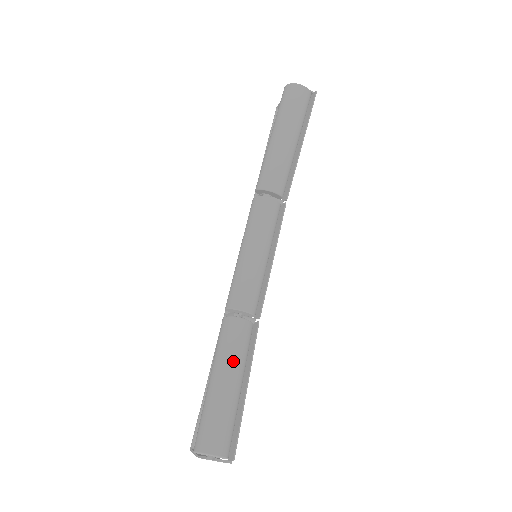
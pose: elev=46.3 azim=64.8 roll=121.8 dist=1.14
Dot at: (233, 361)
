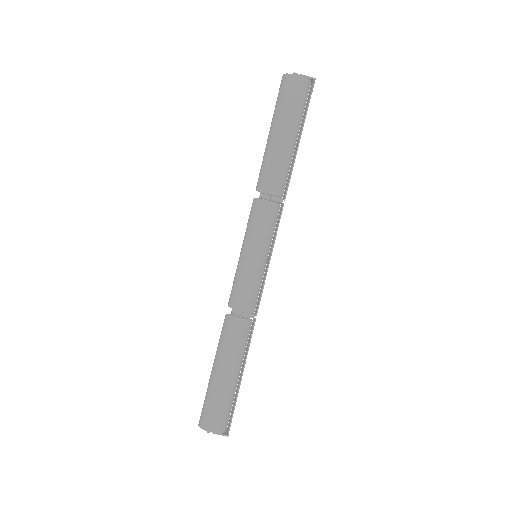
Dot at: (229, 356)
